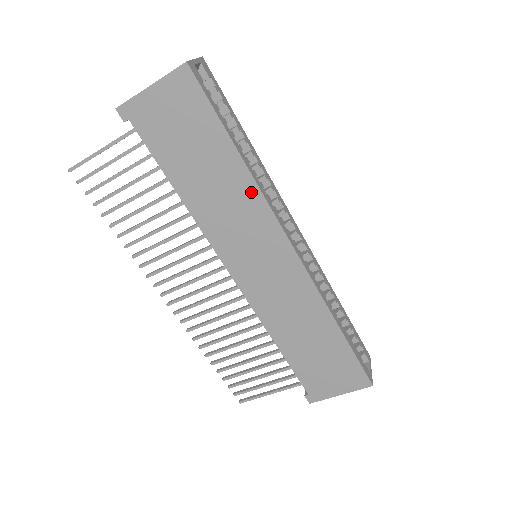
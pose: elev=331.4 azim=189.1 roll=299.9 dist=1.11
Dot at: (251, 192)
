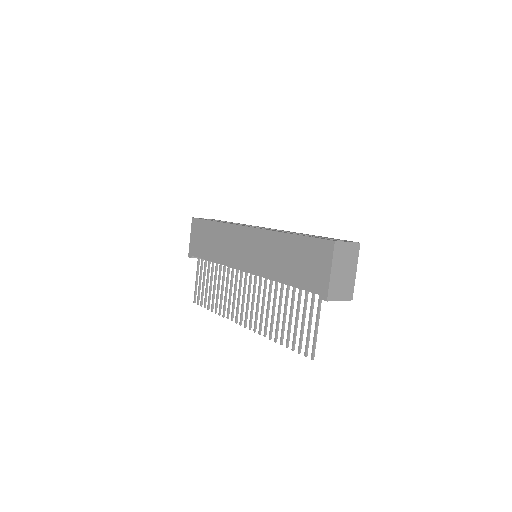
Dot at: (225, 228)
